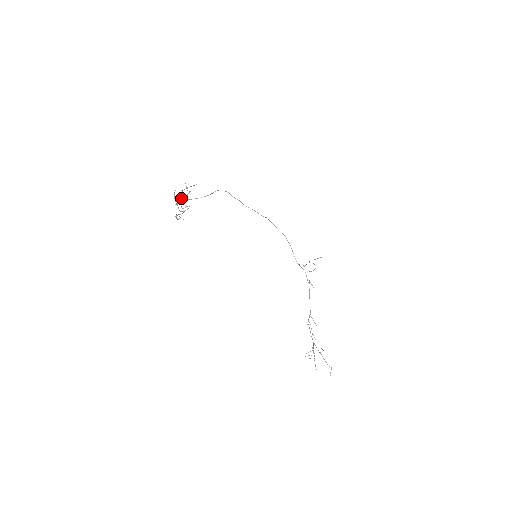
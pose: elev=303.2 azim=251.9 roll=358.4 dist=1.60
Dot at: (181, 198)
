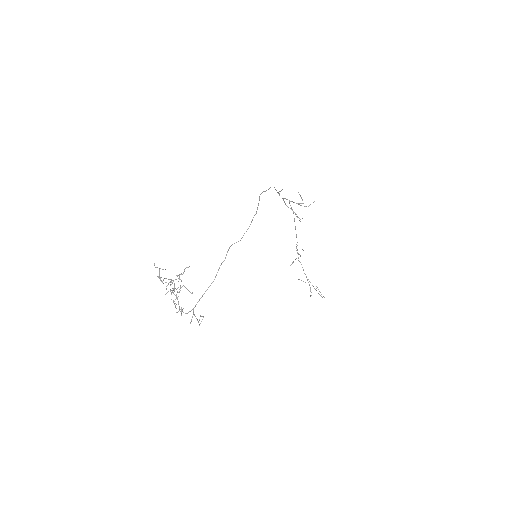
Dot at: (192, 317)
